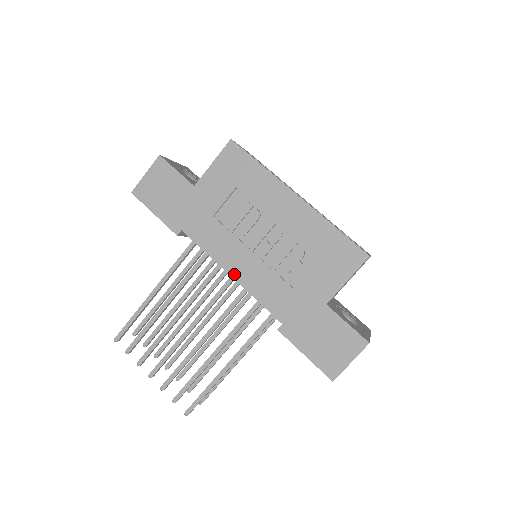
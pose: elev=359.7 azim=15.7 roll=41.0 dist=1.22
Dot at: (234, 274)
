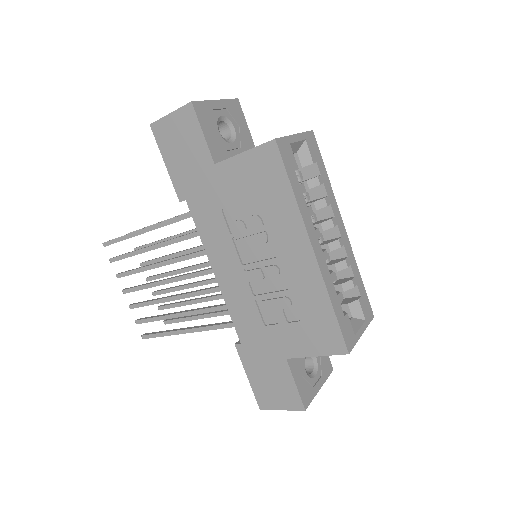
Dot at: (218, 275)
